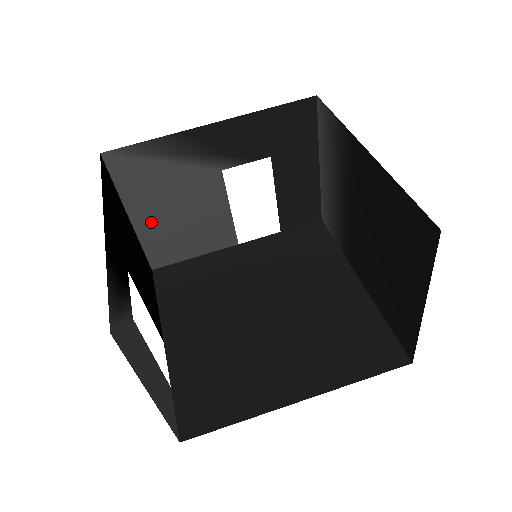
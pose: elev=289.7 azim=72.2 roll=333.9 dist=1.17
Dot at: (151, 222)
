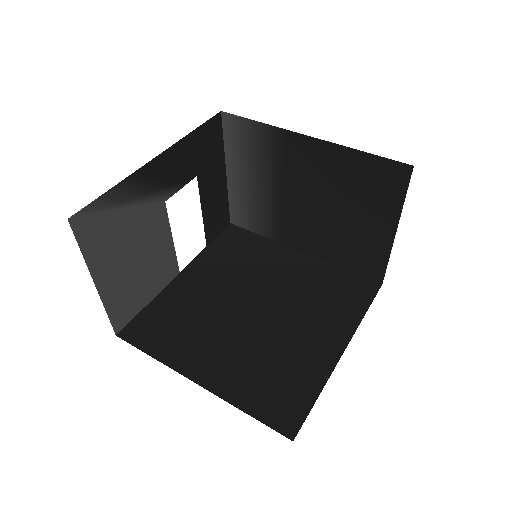
Dot at: (113, 281)
